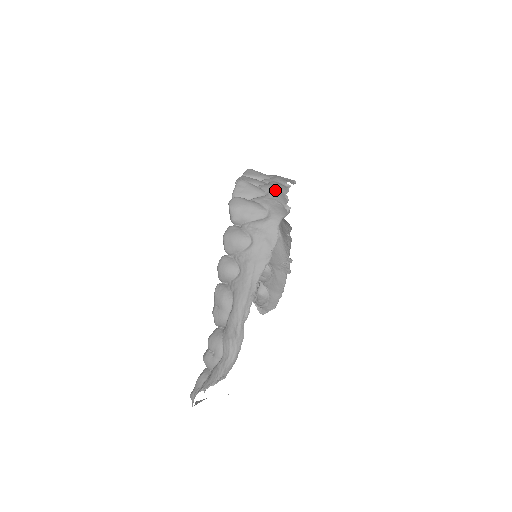
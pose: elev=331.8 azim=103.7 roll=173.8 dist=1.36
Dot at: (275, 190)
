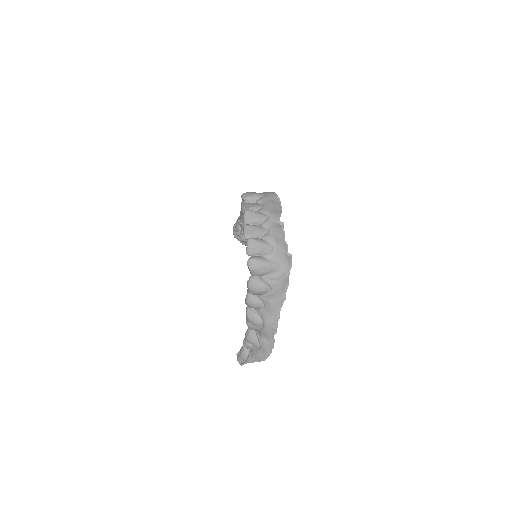
Dot at: (277, 241)
